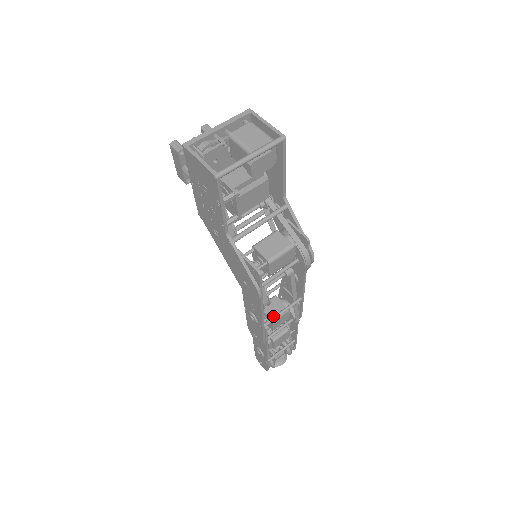
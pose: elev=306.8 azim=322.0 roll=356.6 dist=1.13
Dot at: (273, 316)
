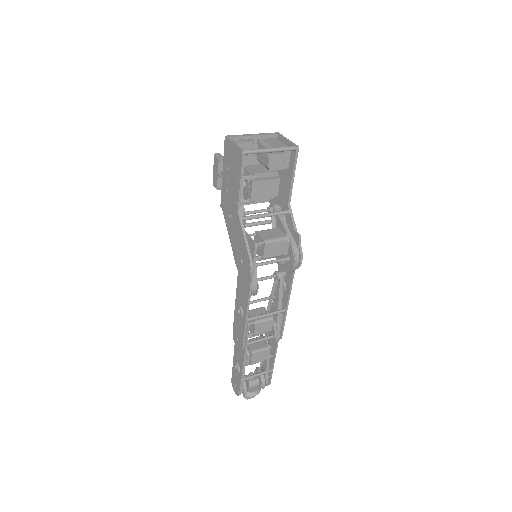
Dot at: occluded
